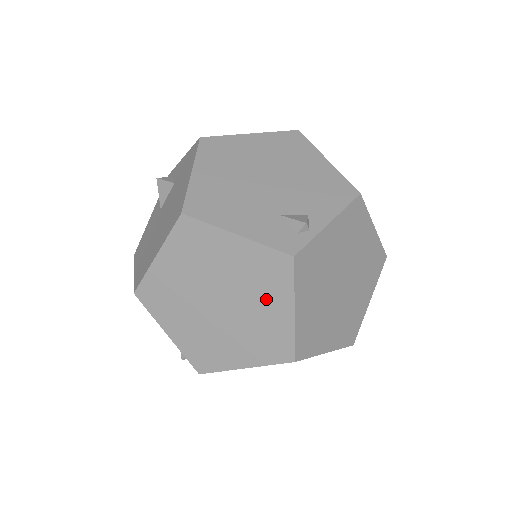
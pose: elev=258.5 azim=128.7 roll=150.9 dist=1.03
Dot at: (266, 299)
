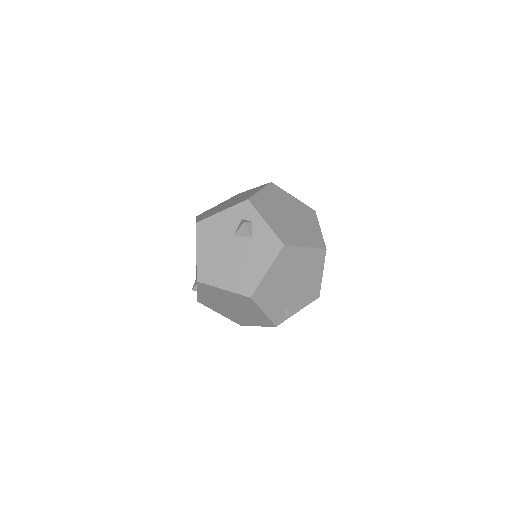
Dot at: (252, 320)
